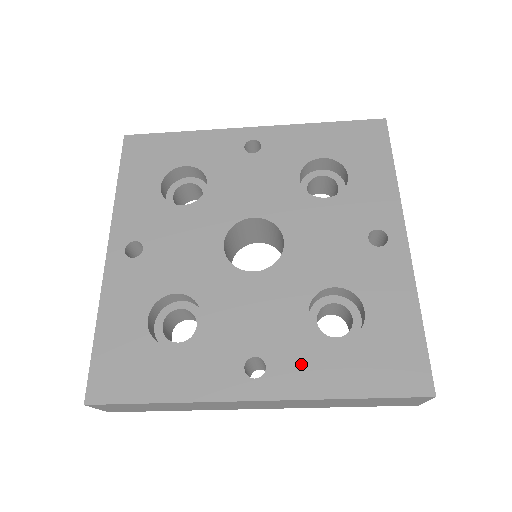
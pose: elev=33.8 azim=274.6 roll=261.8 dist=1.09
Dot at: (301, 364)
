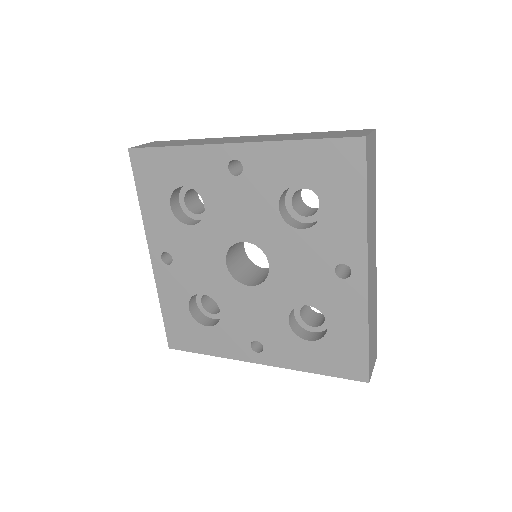
Dot at: (285, 350)
